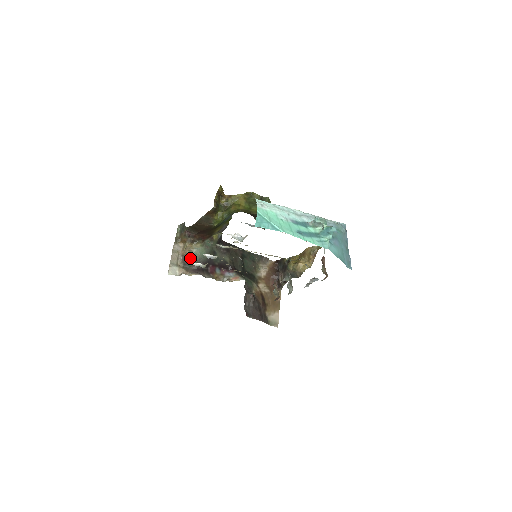
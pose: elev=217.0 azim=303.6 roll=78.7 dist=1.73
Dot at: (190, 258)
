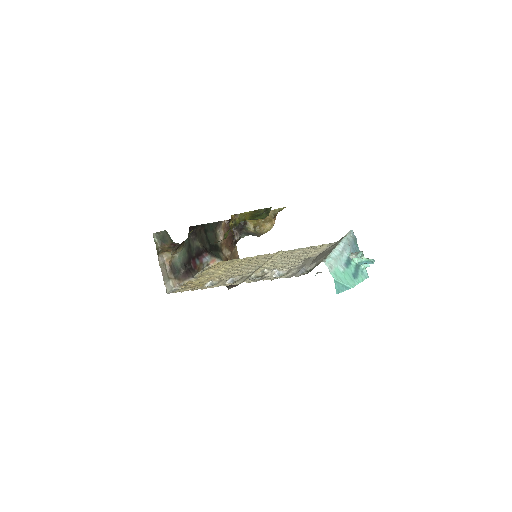
Dot at: (176, 264)
